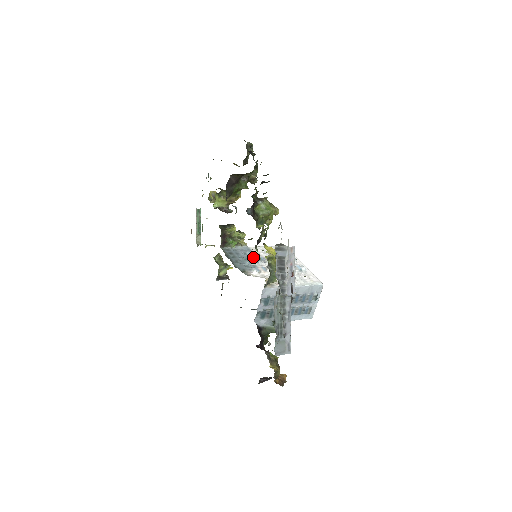
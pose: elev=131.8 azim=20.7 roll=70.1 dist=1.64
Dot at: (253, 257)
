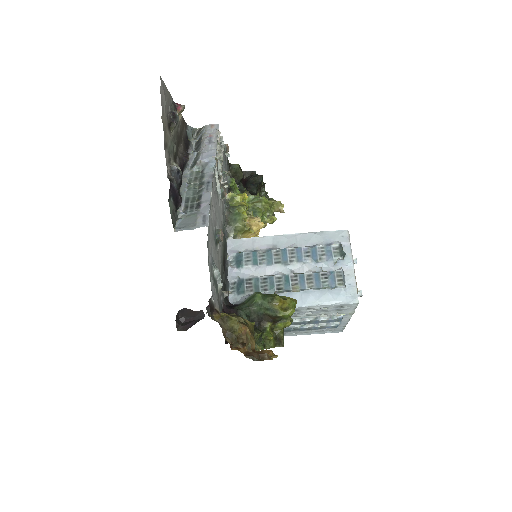
Dot at: occluded
